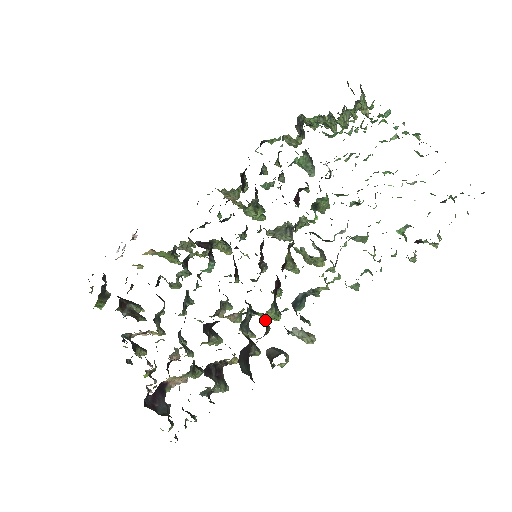
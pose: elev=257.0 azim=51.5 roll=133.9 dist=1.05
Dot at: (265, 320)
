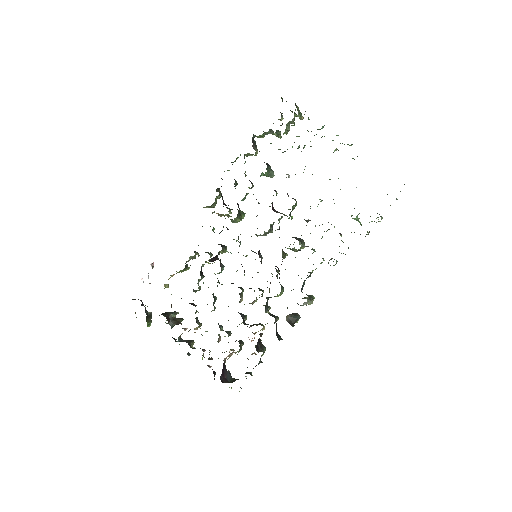
Dot at: occluded
